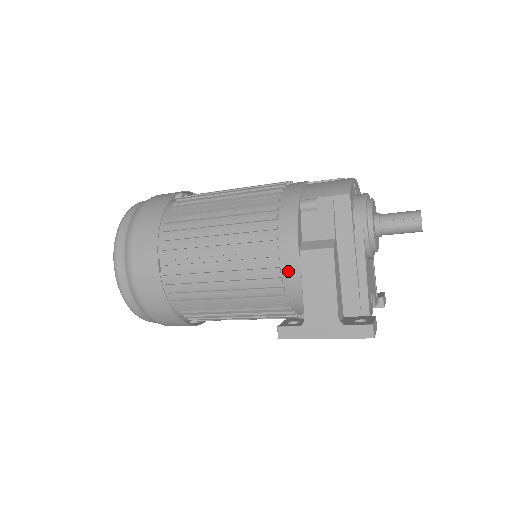
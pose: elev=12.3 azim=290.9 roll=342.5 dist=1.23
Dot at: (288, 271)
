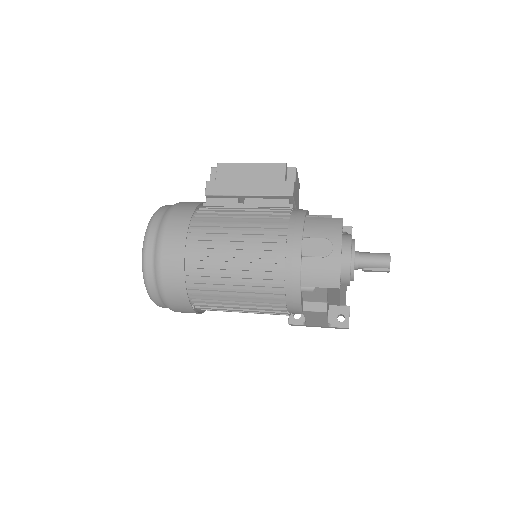
Dot at: occluded
